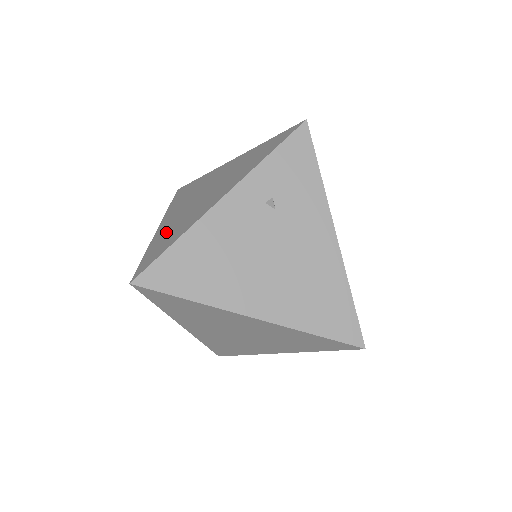
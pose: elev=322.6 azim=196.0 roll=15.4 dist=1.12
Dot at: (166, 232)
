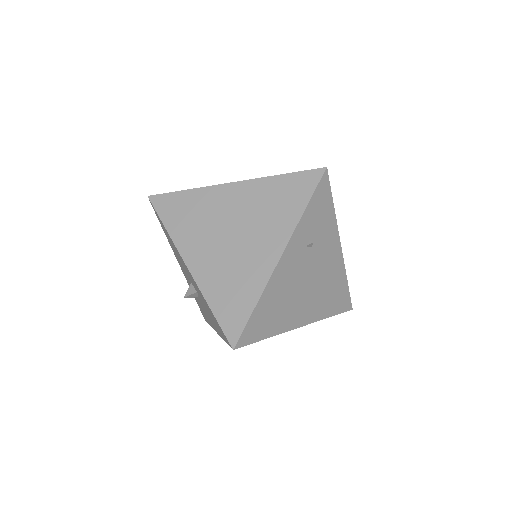
Dot at: (219, 283)
